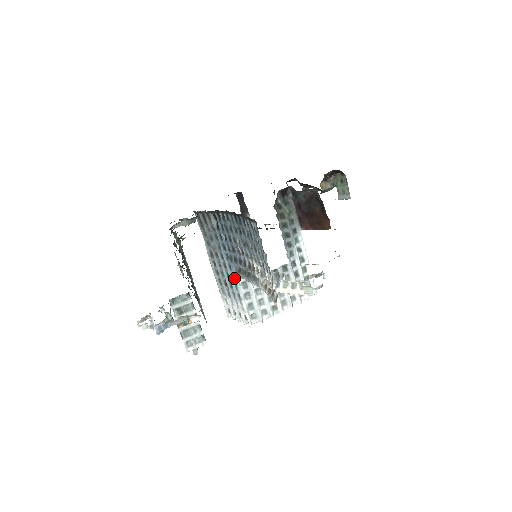
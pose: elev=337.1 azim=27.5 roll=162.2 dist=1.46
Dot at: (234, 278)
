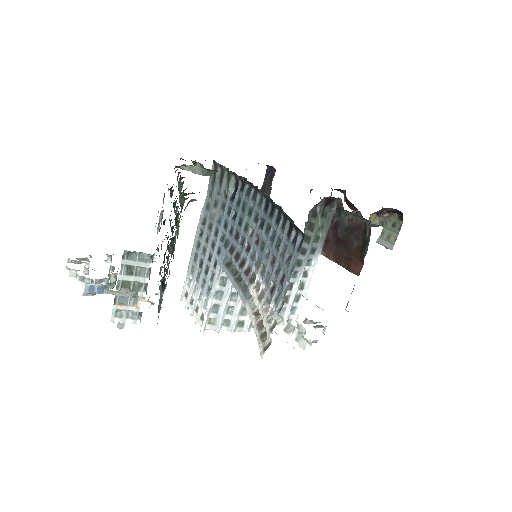
Dot at: (216, 267)
